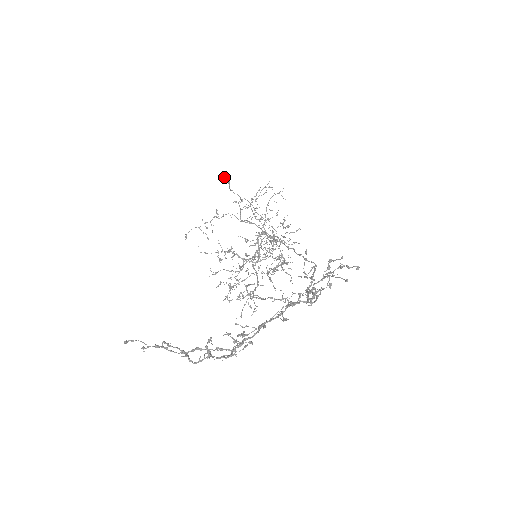
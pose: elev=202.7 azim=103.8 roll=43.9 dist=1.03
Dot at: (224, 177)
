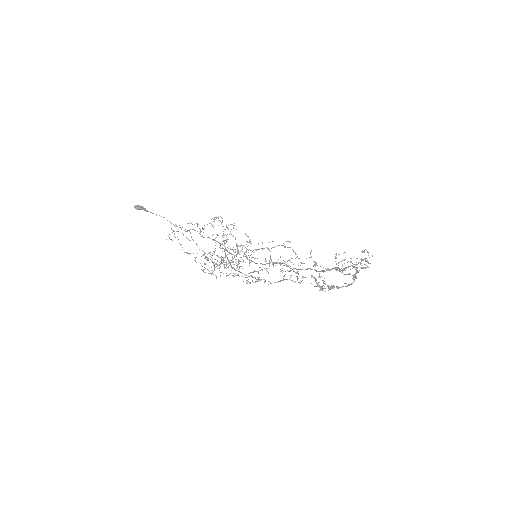
Dot at: (139, 206)
